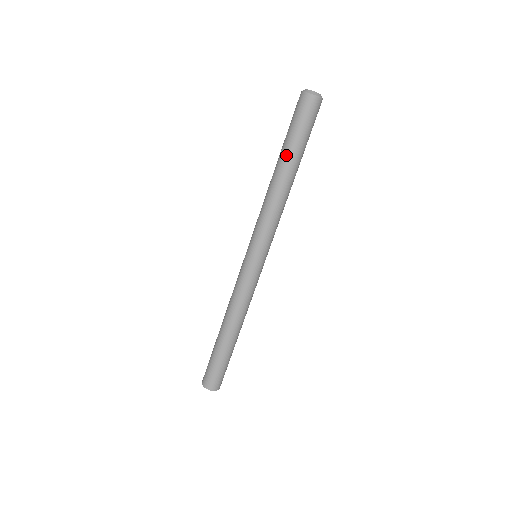
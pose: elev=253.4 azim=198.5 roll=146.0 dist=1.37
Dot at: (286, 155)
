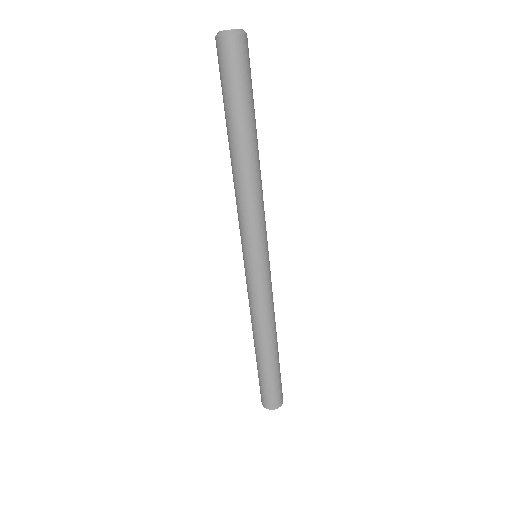
Dot at: (226, 126)
